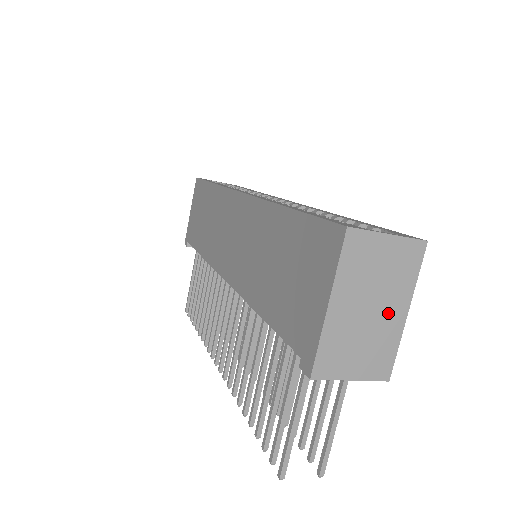
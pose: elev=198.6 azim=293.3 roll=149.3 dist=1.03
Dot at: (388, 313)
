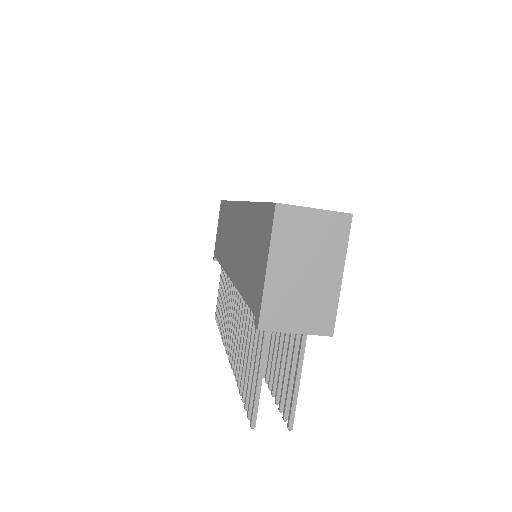
Dot at: (323, 275)
